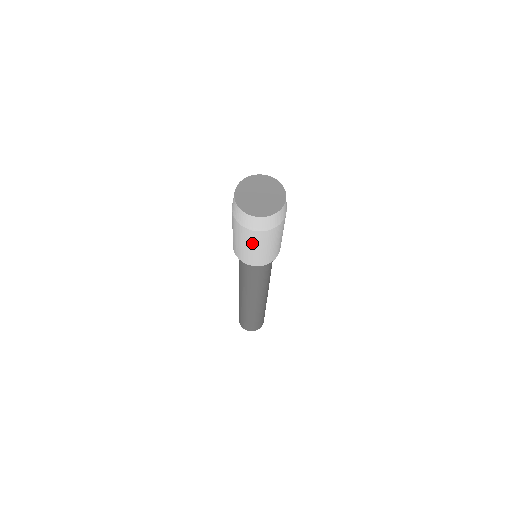
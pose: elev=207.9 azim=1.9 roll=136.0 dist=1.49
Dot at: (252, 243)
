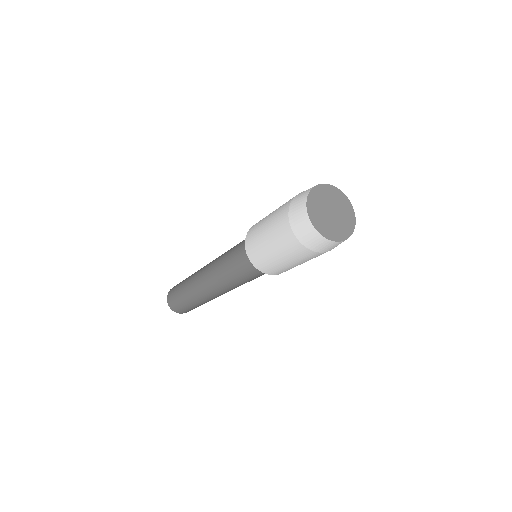
Dot at: (279, 246)
